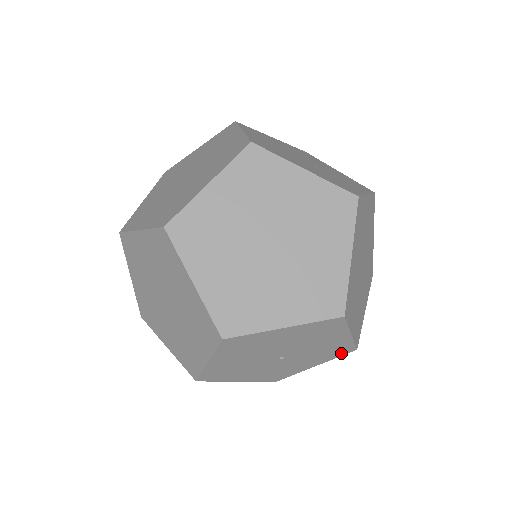
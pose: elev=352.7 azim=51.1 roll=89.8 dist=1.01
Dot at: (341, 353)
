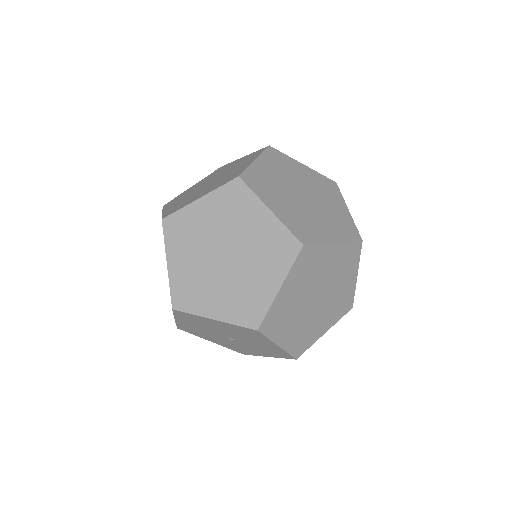
Dot at: (284, 356)
